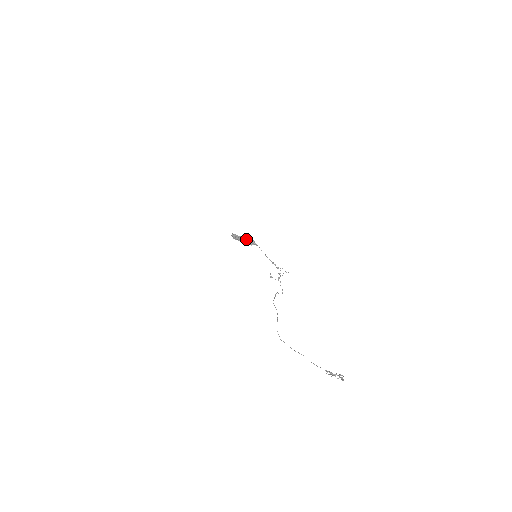
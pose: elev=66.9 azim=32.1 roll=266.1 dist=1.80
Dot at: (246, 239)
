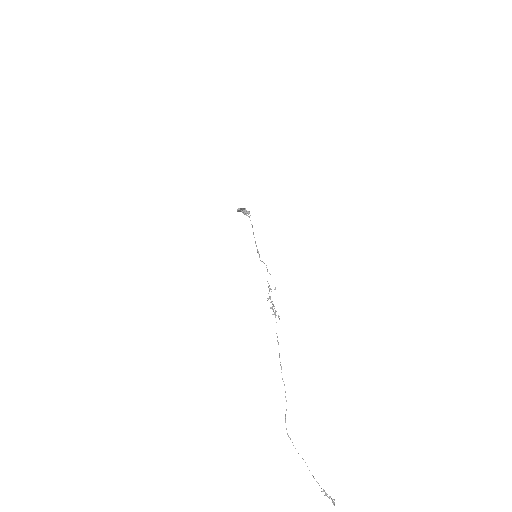
Dot at: (244, 209)
